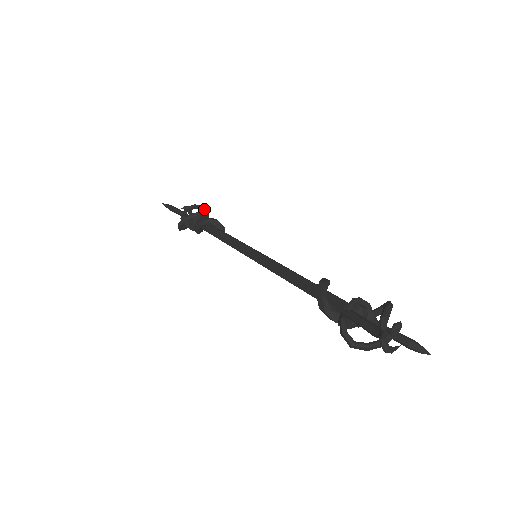
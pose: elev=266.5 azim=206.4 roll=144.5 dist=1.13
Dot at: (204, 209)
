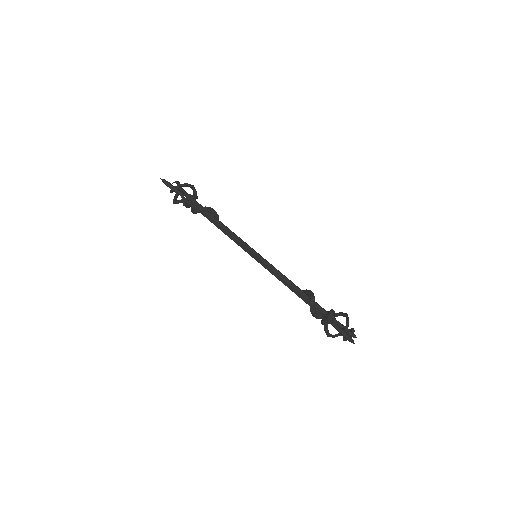
Dot at: (193, 188)
